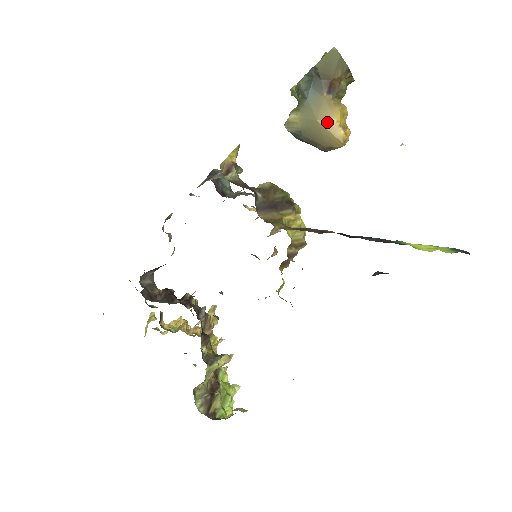
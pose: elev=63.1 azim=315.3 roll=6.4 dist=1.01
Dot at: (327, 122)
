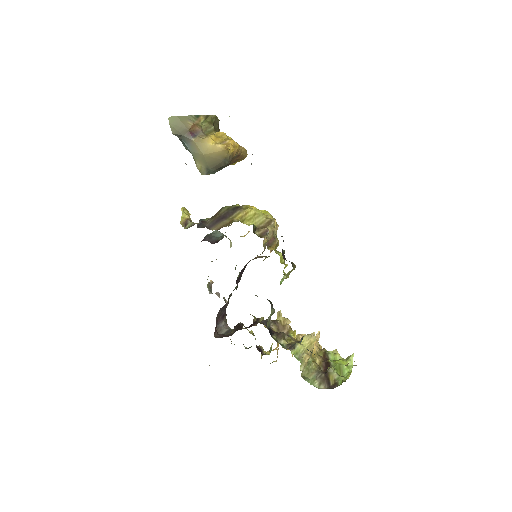
Dot at: (208, 150)
